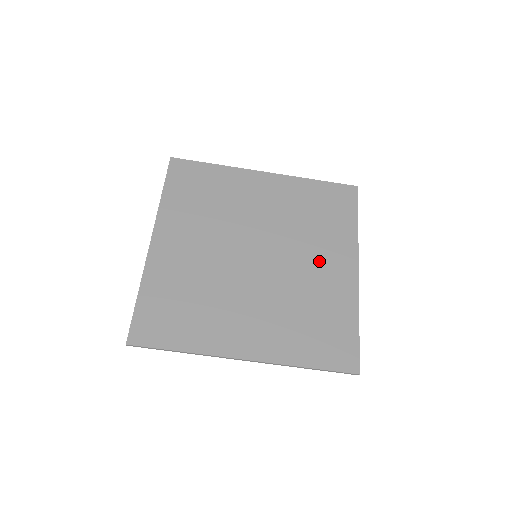
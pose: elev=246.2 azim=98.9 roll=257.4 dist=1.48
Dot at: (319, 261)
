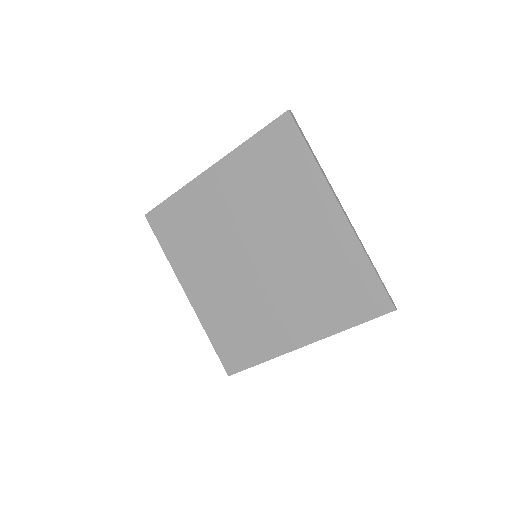
Dot at: (304, 226)
